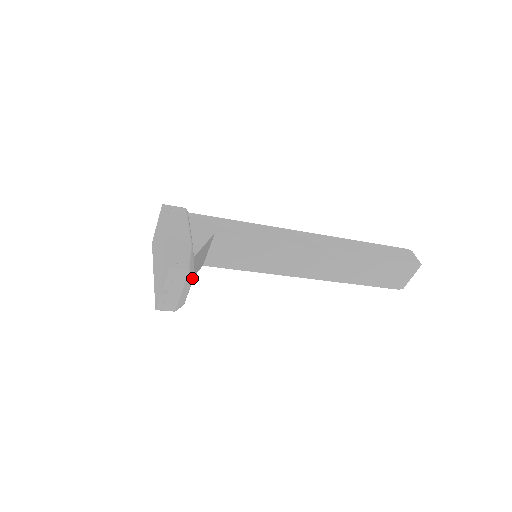
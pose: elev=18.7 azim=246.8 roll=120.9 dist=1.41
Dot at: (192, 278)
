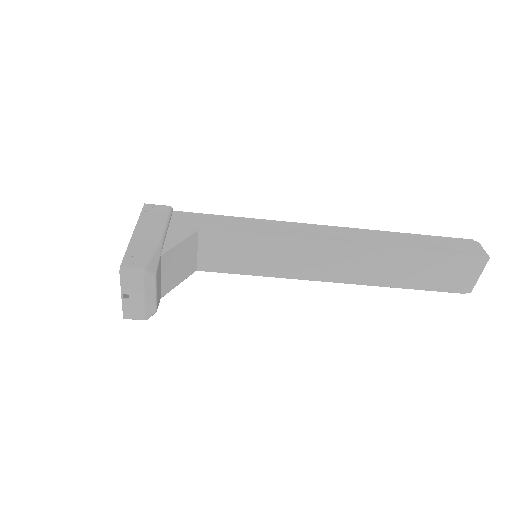
Dot at: (153, 279)
